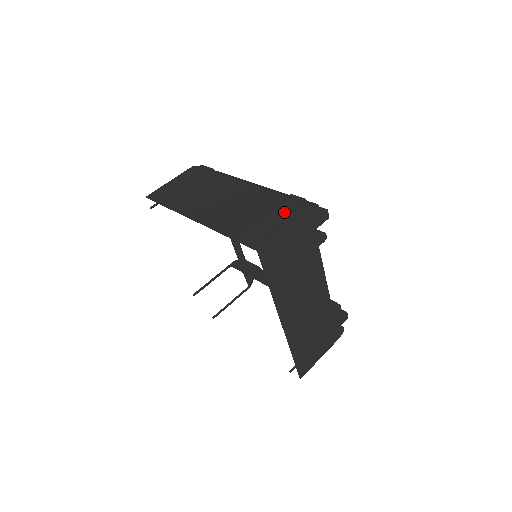
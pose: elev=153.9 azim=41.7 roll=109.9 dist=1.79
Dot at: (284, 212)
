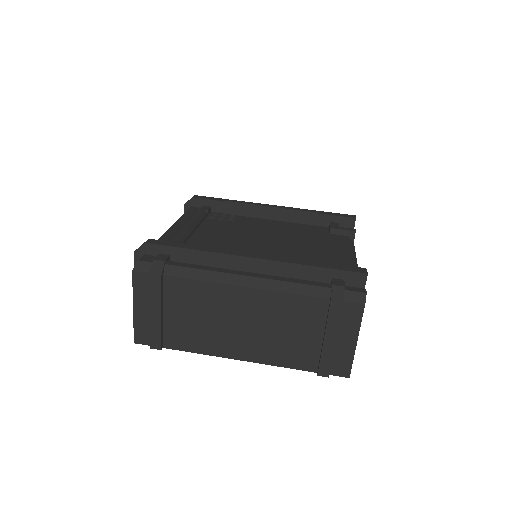
Dot at: (339, 323)
